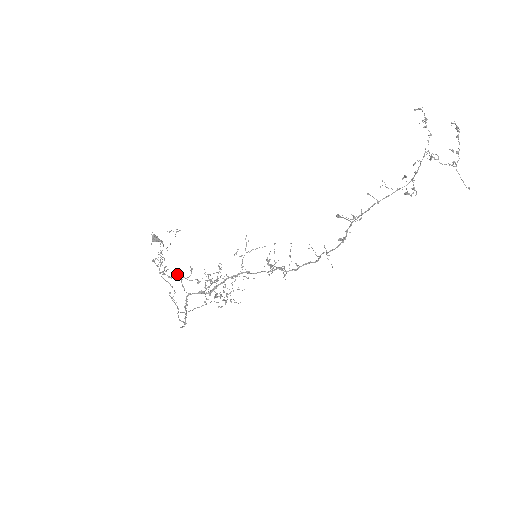
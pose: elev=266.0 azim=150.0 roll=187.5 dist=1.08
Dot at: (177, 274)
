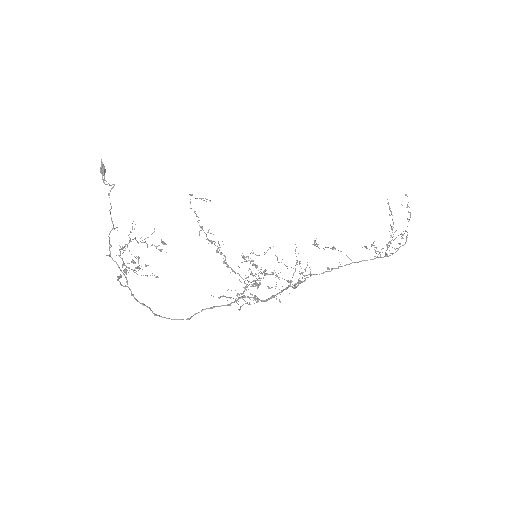
Dot at: occluded
